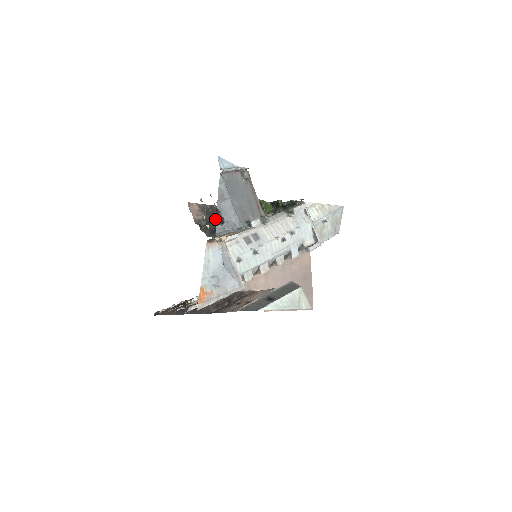
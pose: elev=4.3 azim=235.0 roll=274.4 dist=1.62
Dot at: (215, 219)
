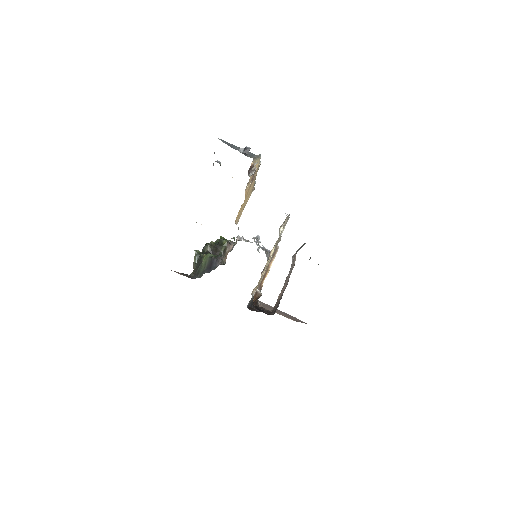
Dot at: (201, 262)
